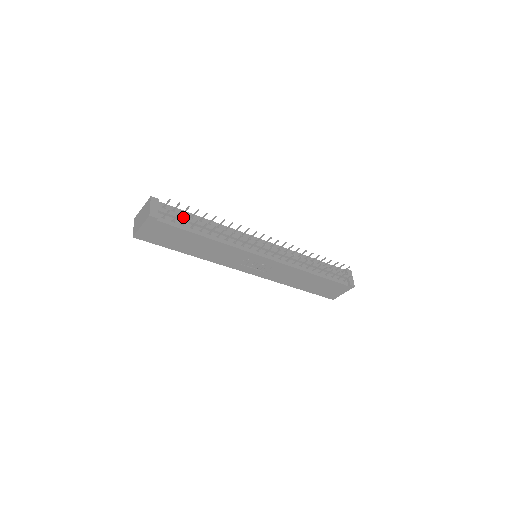
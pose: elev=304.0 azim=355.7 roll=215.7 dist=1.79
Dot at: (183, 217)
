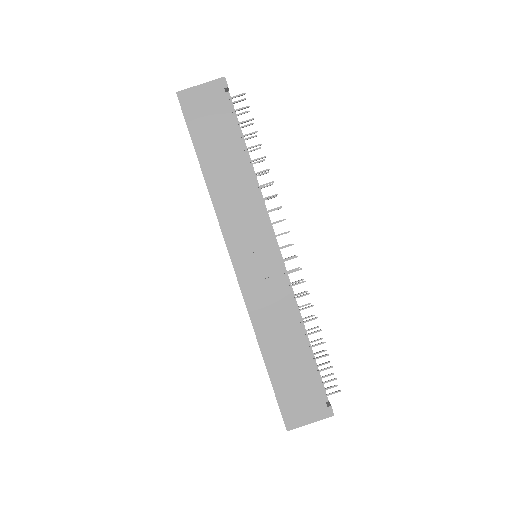
Dot at: (239, 125)
